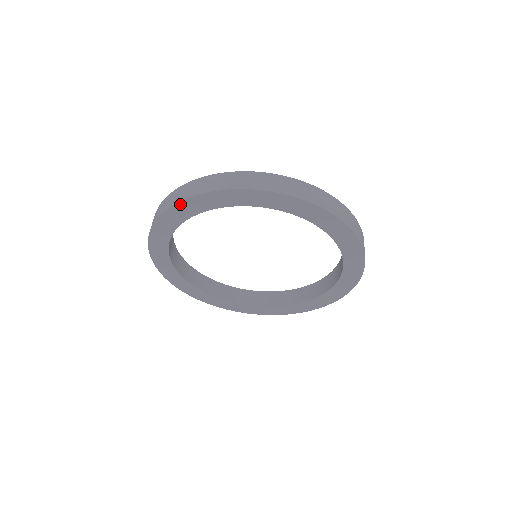
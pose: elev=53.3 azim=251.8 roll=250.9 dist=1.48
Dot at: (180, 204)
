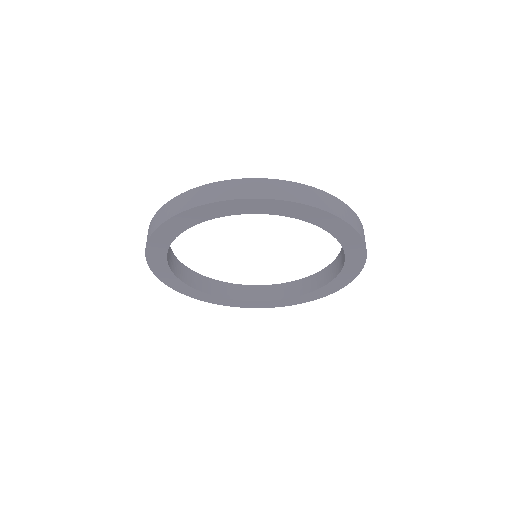
Dot at: (221, 203)
